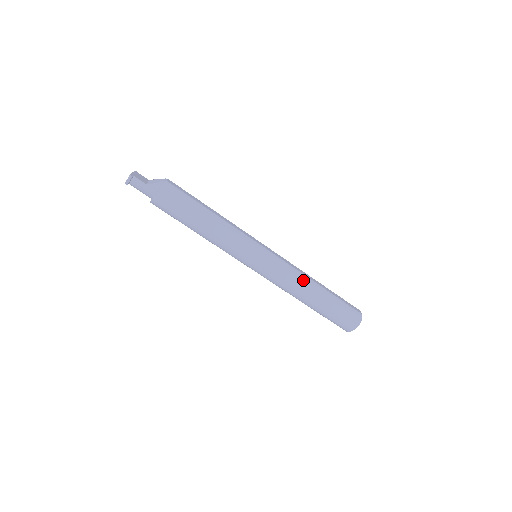
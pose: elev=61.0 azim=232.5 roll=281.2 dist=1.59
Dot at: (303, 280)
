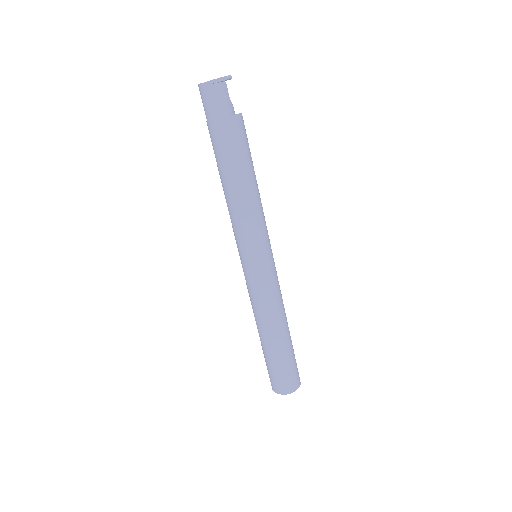
Dot at: occluded
